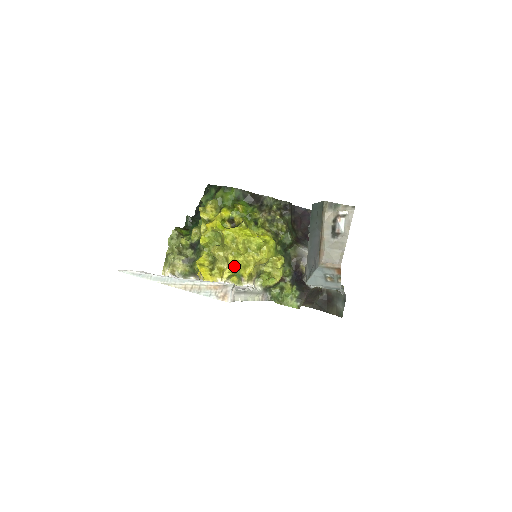
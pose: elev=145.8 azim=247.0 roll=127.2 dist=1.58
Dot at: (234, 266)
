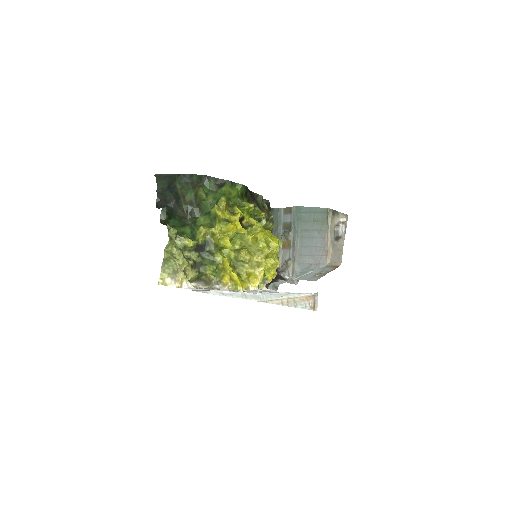
Dot at: (264, 270)
